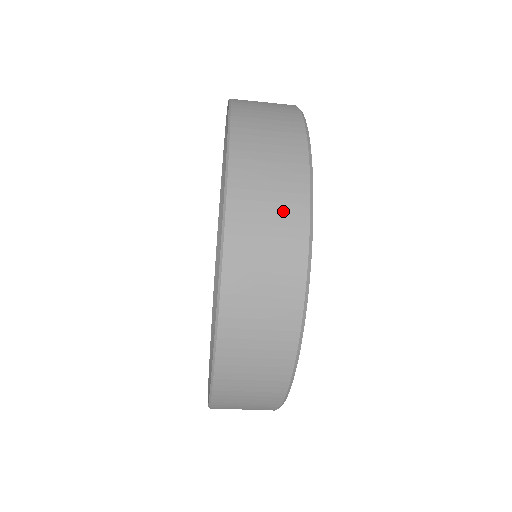
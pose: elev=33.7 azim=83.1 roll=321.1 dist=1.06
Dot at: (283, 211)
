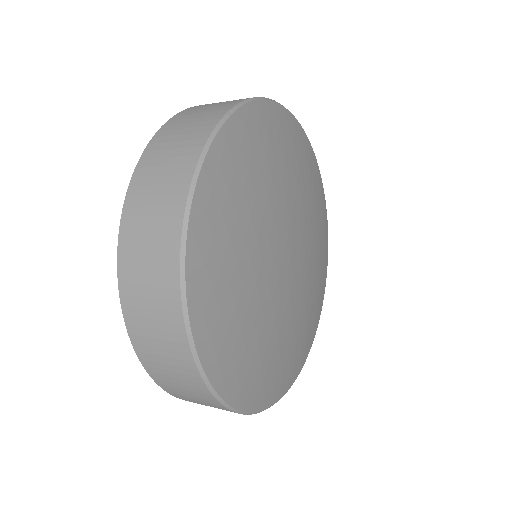
Dot at: (177, 162)
